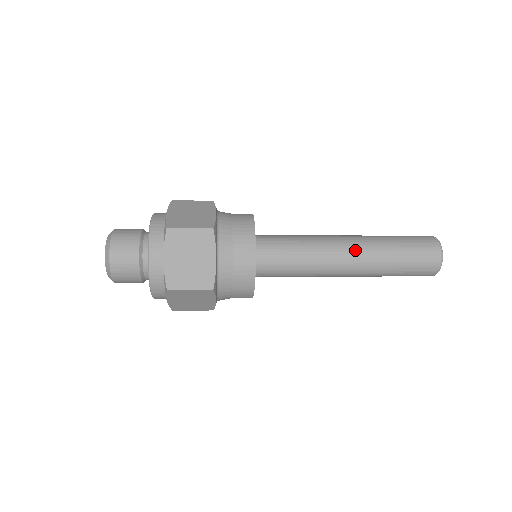
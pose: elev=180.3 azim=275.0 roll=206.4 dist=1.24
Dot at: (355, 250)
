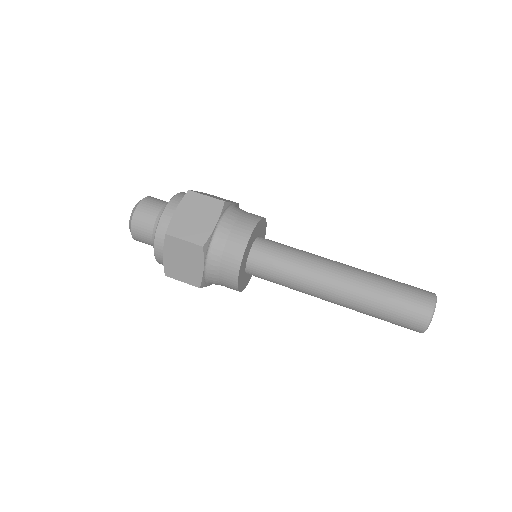
Dot at: (340, 291)
